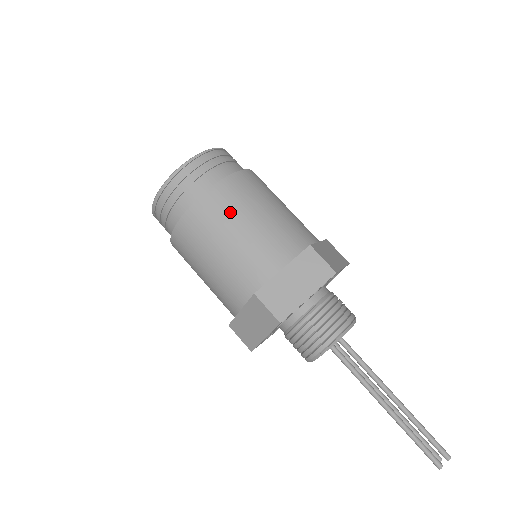
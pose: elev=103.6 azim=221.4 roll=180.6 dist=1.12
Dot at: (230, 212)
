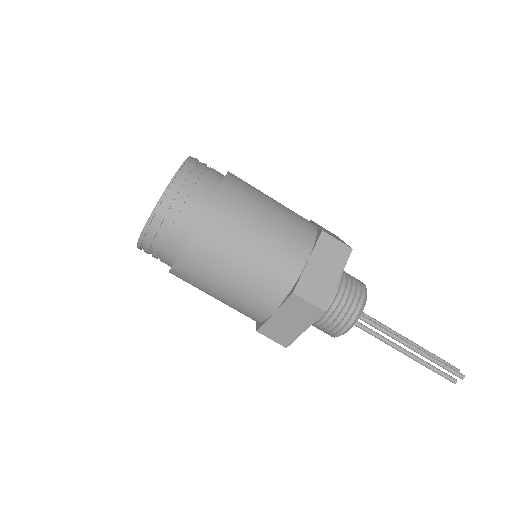
Dot at: (207, 274)
